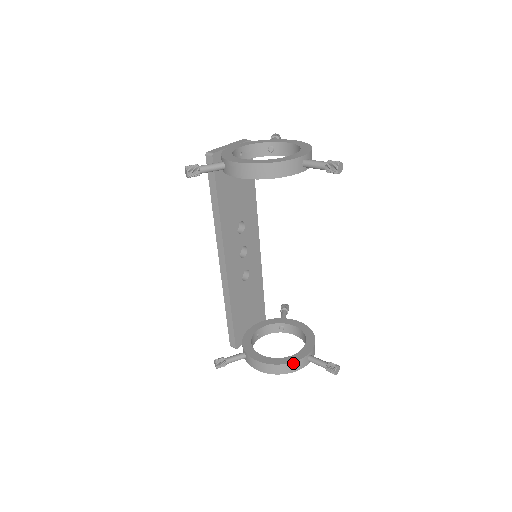
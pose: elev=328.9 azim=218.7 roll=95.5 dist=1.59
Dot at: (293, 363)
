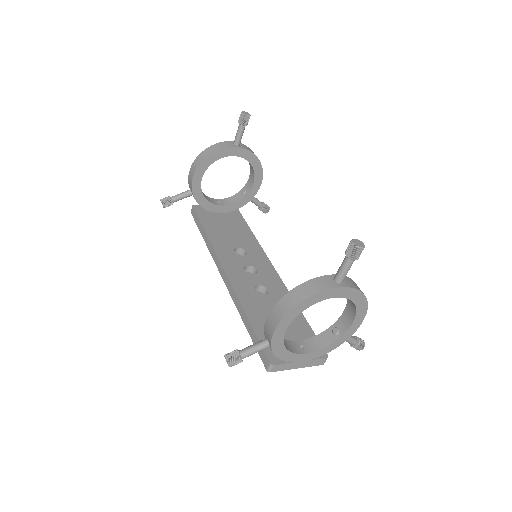
Dot at: (307, 283)
